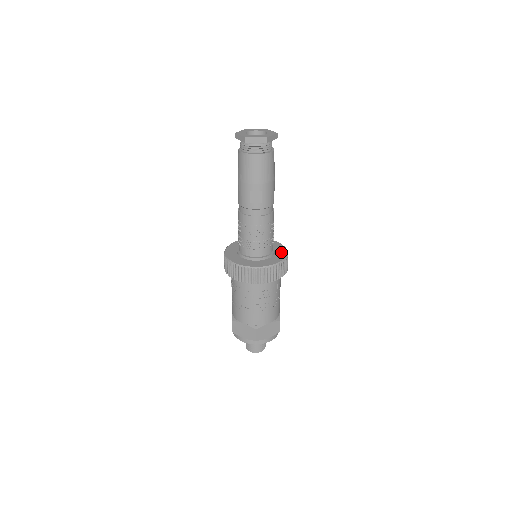
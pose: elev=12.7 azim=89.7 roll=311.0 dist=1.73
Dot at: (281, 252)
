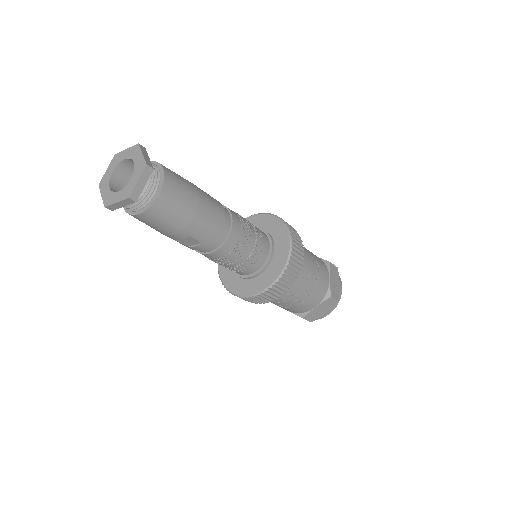
Dot at: (281, 249)
